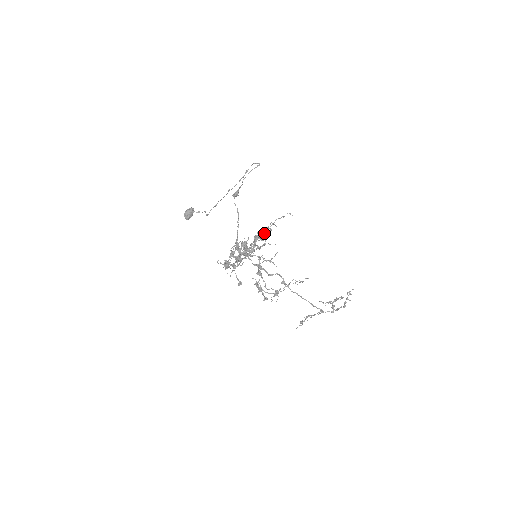
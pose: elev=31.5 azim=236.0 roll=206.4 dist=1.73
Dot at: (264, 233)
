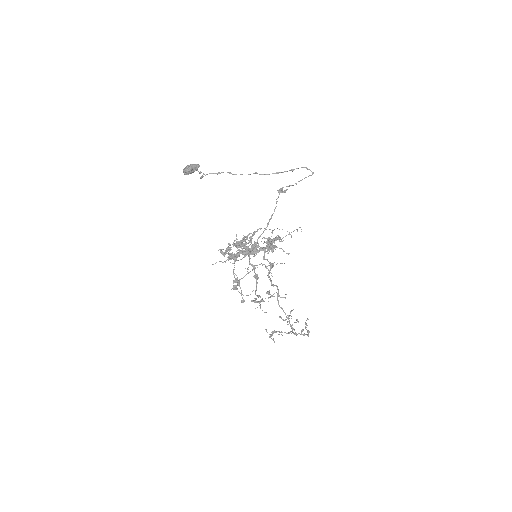
Dot at: (278, 239)
